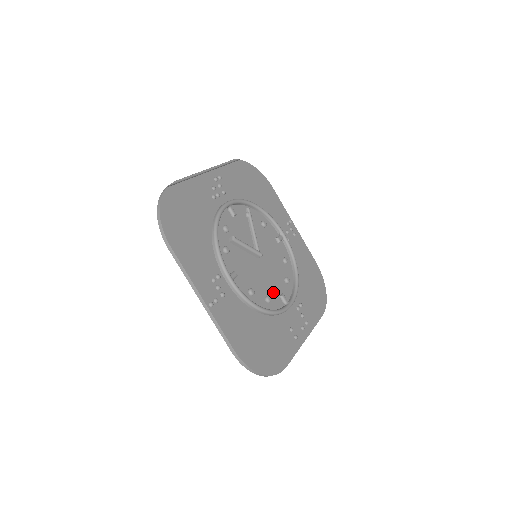
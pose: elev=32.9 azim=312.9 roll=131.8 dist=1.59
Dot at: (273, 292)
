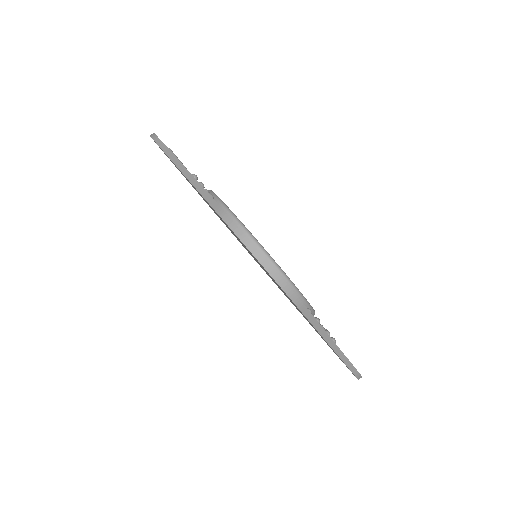
Dot at: occluded
